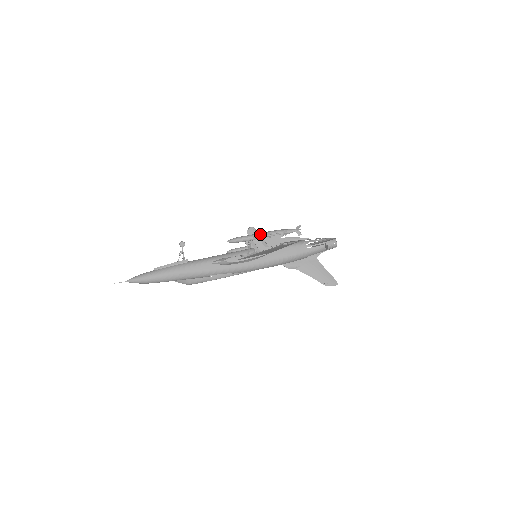
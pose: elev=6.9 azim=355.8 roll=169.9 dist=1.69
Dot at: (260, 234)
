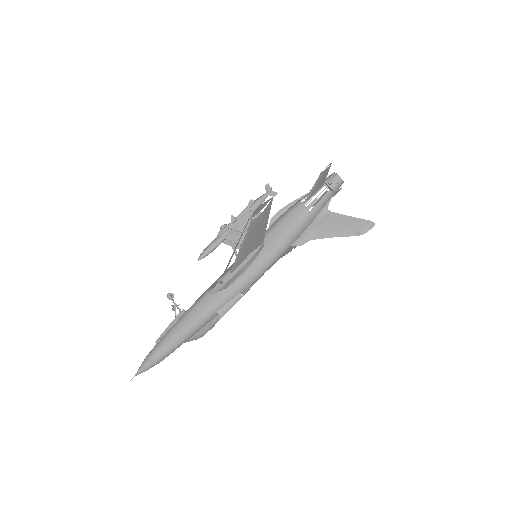
Dot at: occluded
